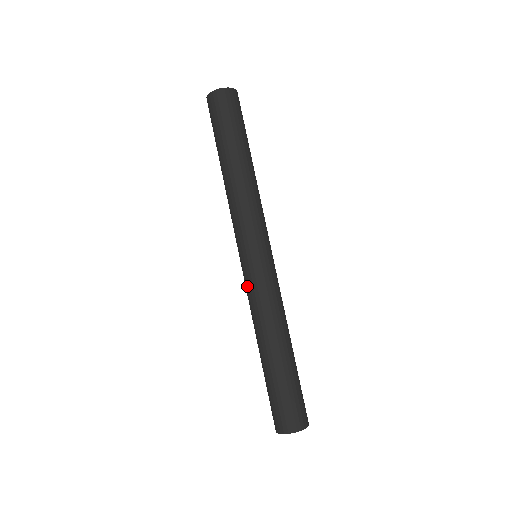
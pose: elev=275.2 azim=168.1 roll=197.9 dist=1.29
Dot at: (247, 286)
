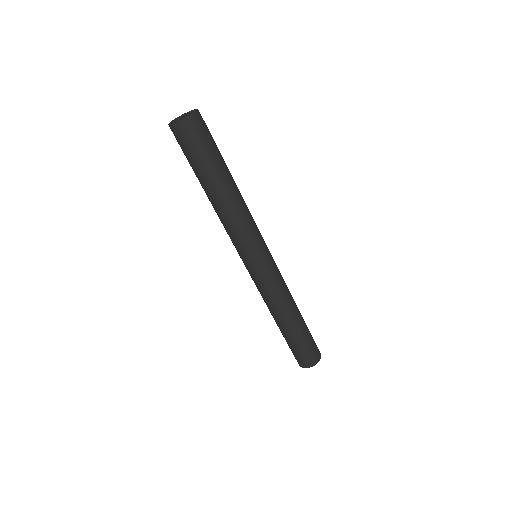
Dot at: occluded
